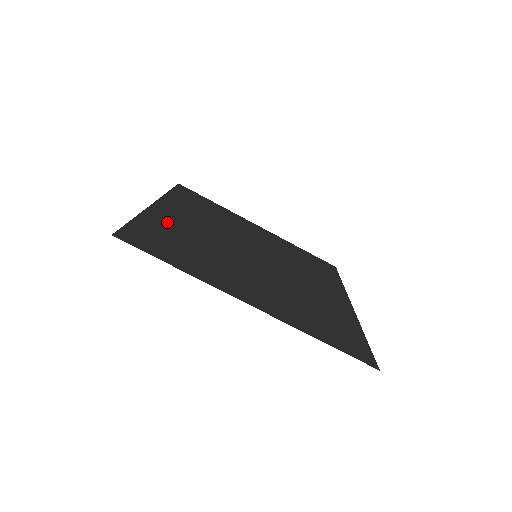
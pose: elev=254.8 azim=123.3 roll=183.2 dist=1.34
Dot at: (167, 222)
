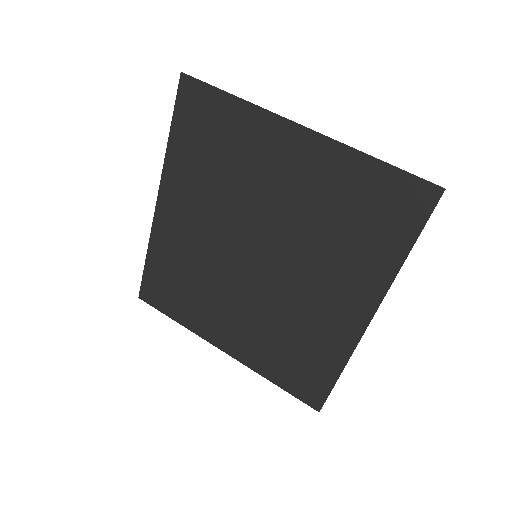
Dot at: (184, 177)
